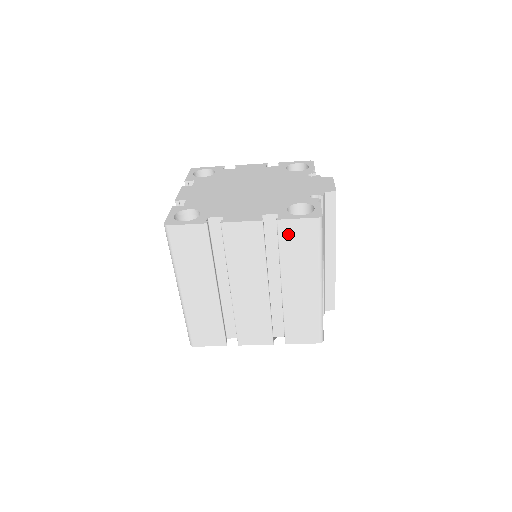
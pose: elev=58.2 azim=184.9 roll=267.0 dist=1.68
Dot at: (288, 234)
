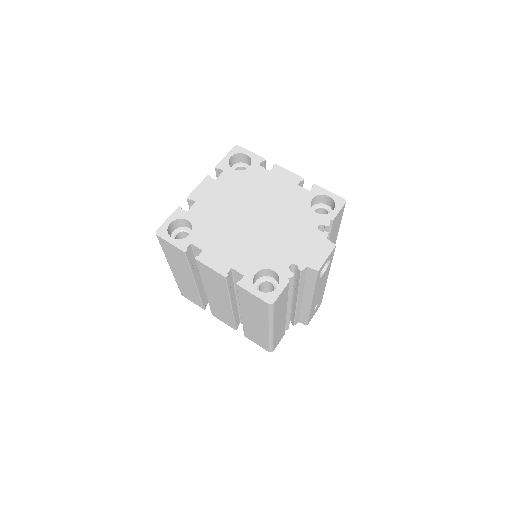
Dot at: (245, 295)
